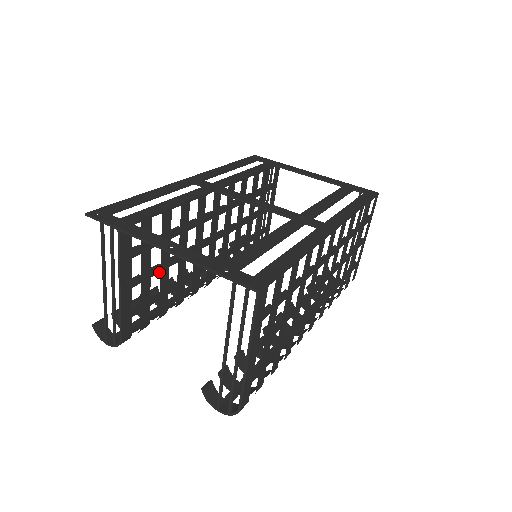
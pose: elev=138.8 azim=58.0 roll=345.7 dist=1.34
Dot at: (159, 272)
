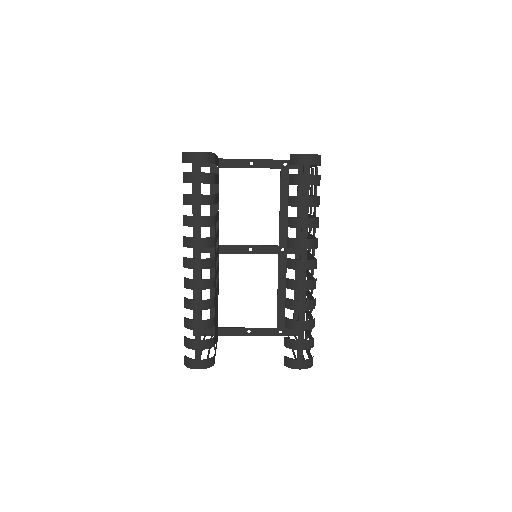
Dot at: (216, 193)
